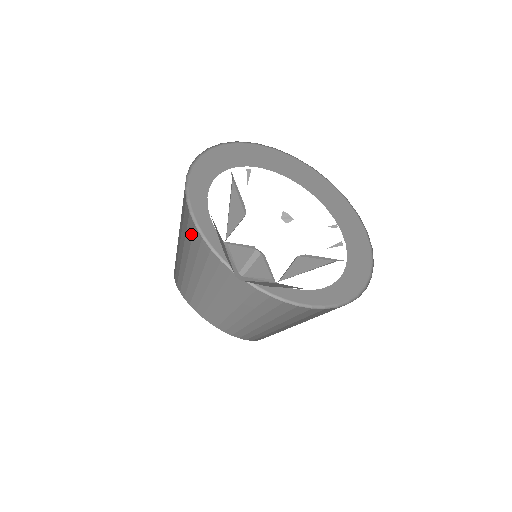
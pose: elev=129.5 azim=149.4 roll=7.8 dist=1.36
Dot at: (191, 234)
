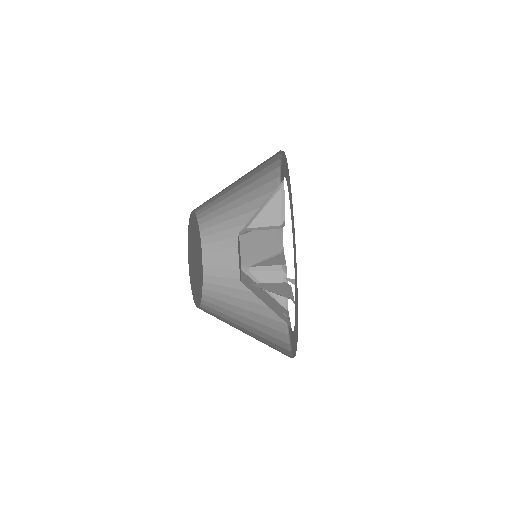
Dot at: occluded
